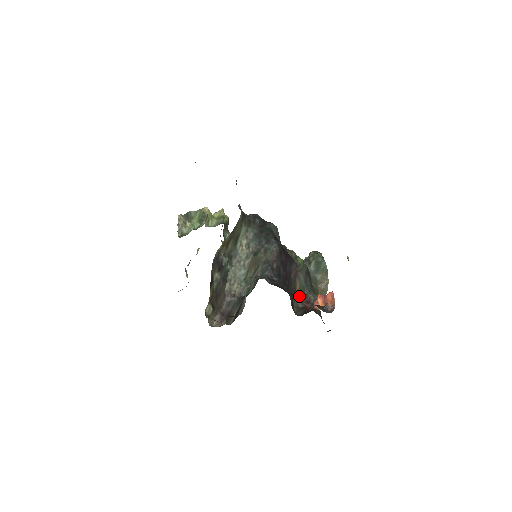
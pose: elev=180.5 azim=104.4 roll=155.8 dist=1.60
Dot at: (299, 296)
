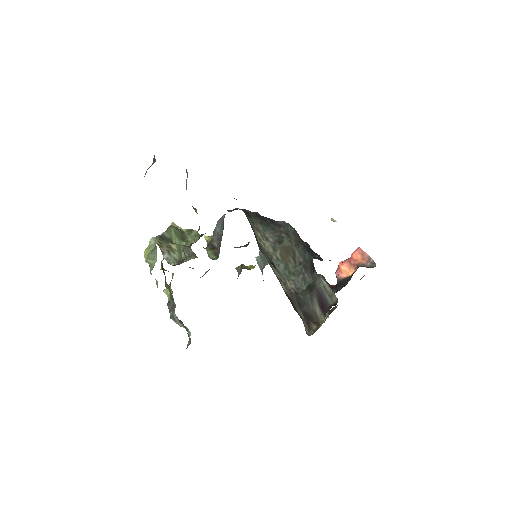
Dot at: occluded
